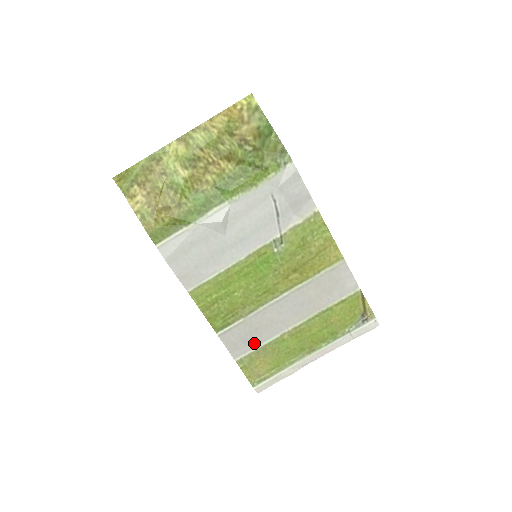
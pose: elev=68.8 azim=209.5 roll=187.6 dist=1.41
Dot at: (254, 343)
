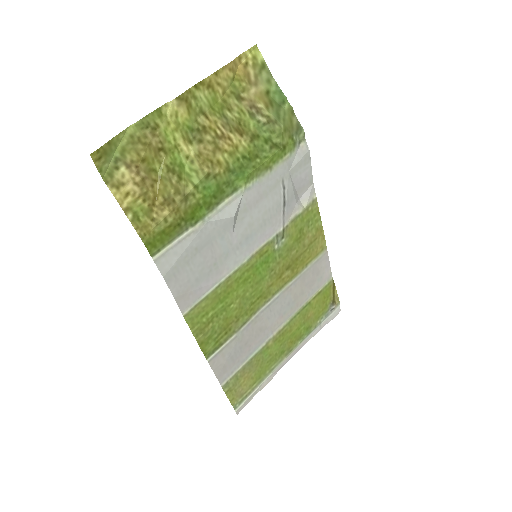
Dot at: (242, 359)
